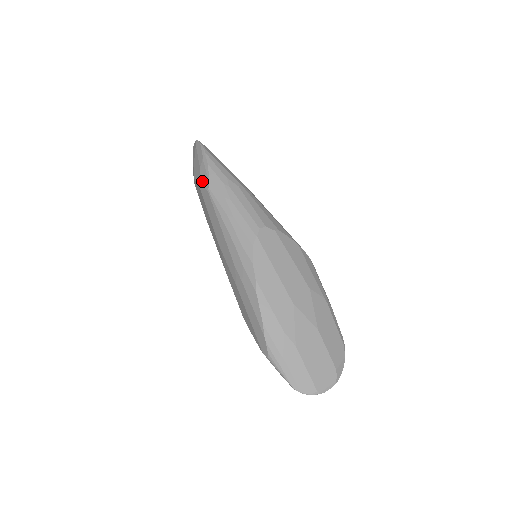
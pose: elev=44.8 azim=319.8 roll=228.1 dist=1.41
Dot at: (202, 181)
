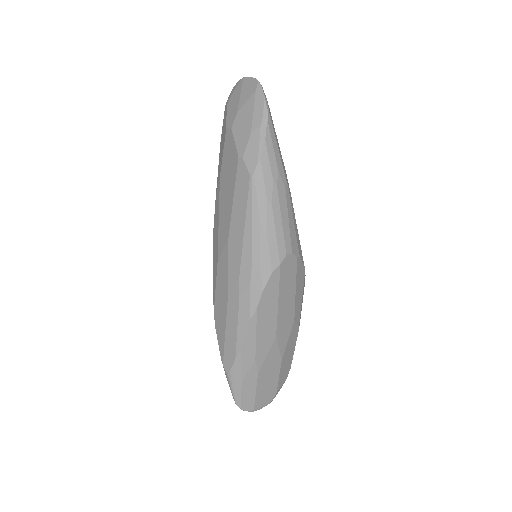
Dot at: (247, 155)
